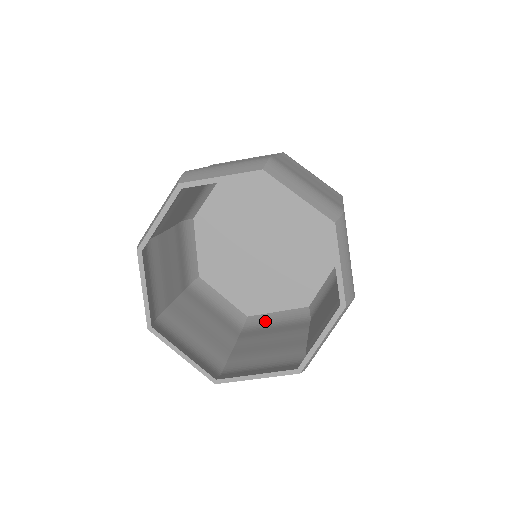
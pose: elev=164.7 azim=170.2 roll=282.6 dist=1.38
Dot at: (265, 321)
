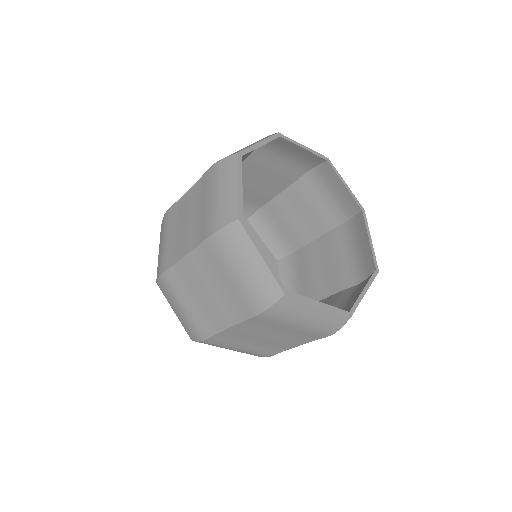
Dot at: occluded
